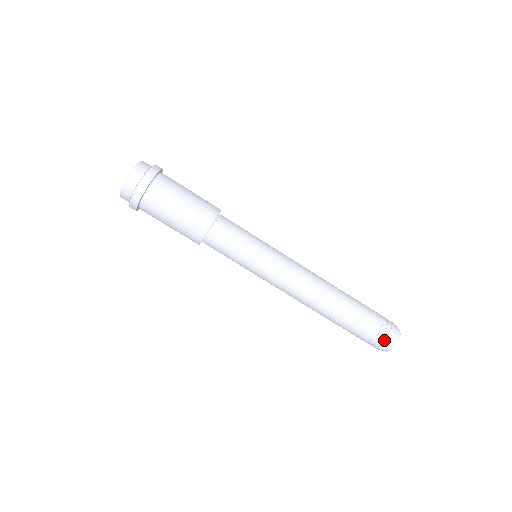
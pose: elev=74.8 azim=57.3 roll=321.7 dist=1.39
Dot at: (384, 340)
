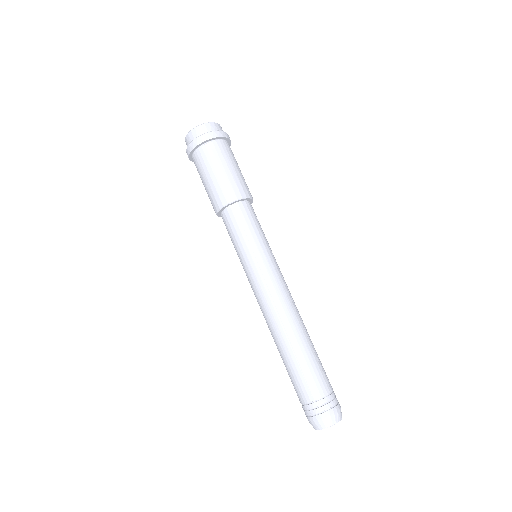
Dot at: (316, 413)
